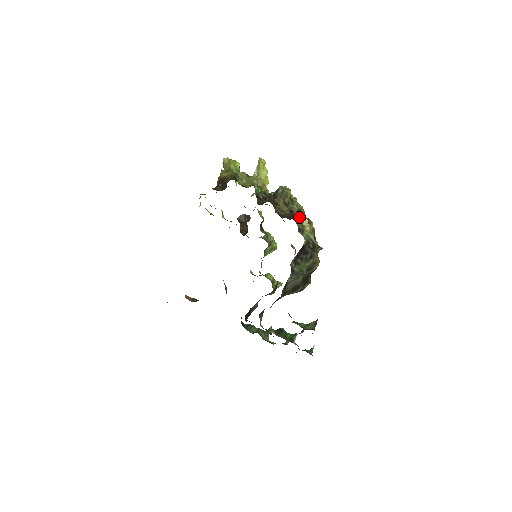
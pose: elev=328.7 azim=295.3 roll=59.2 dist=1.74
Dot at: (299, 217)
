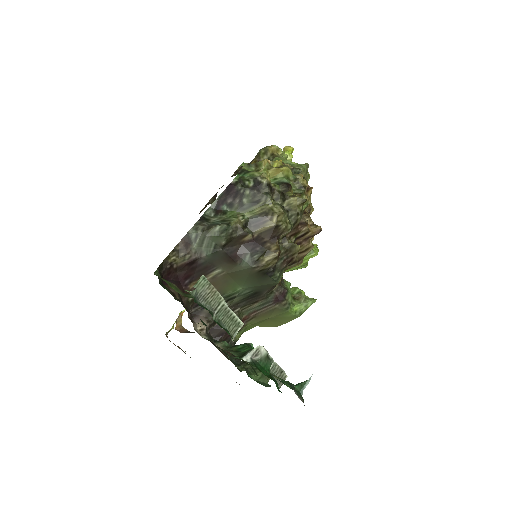
Dot at: (258, 163)
